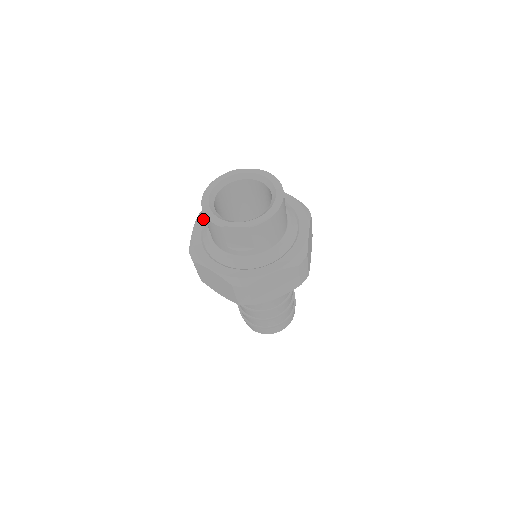
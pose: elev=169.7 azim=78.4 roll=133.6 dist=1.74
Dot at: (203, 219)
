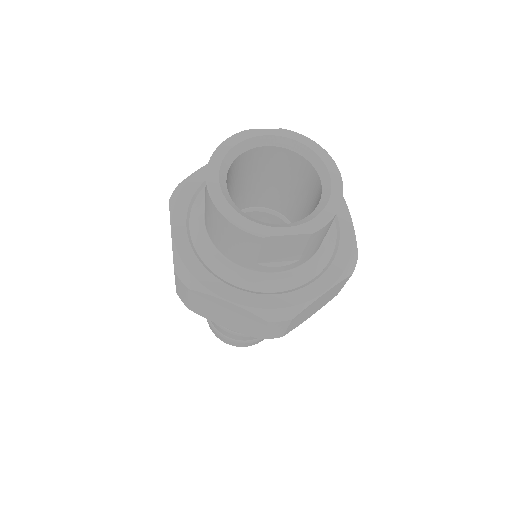
Dot at: (183, 213)
